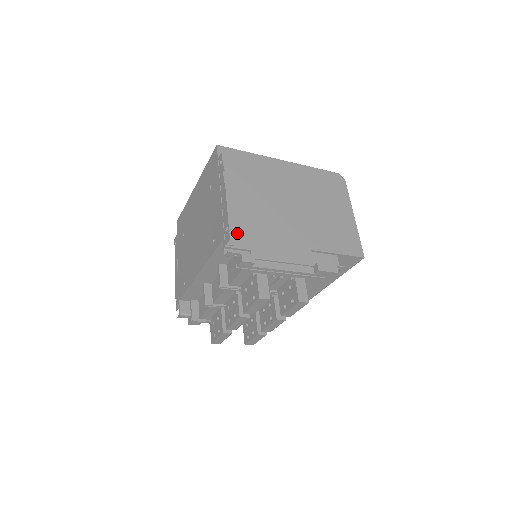
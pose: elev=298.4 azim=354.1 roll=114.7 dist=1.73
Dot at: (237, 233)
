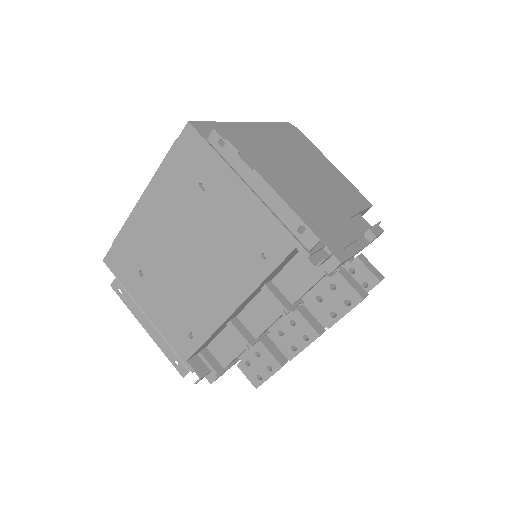
Dot at: (301, 231)
